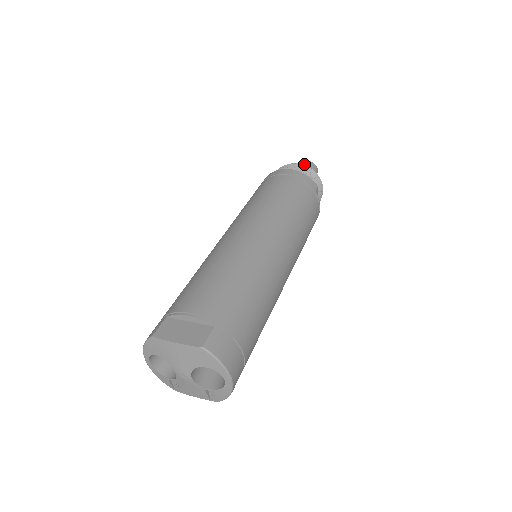
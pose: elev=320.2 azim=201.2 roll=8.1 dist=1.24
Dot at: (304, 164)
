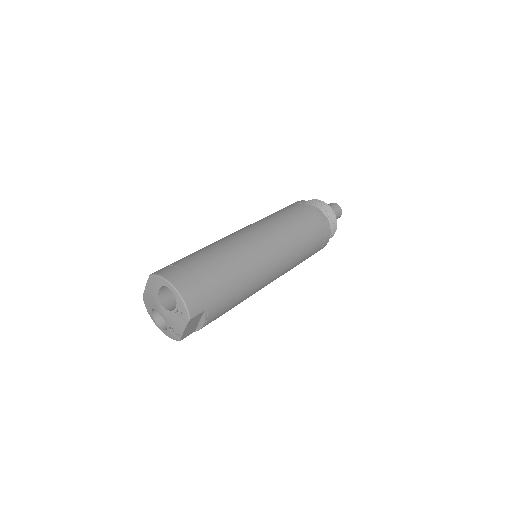
Dot at: occluded
